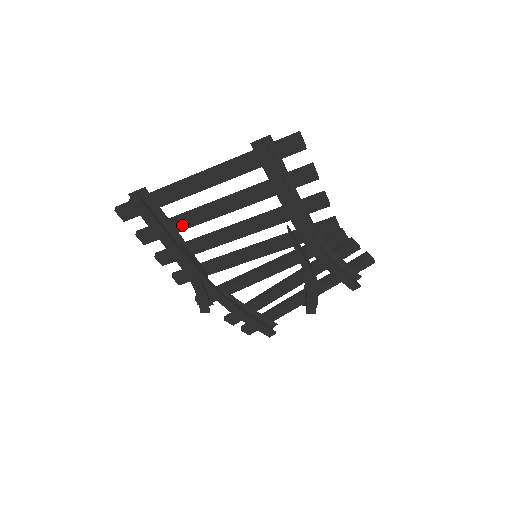
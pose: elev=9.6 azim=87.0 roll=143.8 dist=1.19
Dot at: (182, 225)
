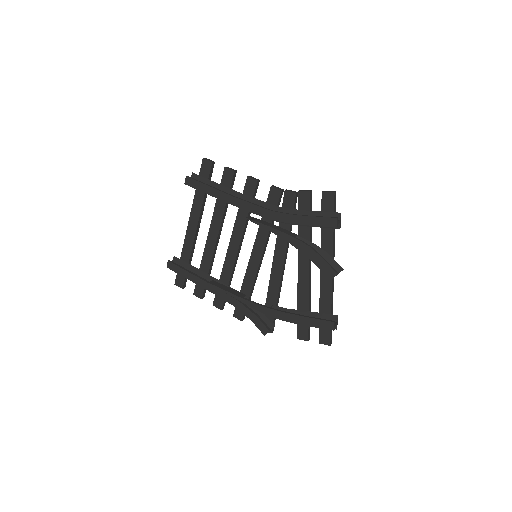
Dot at: (206, 267)
